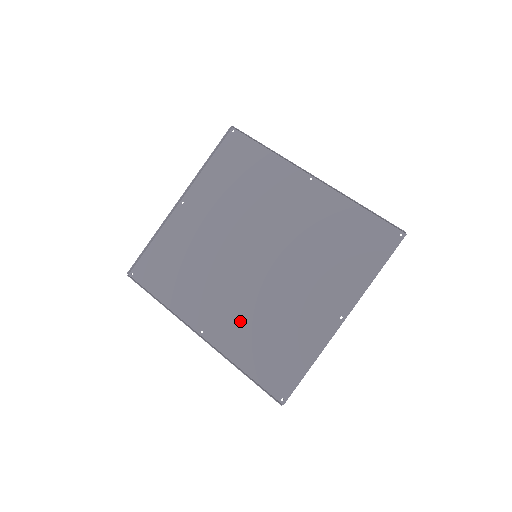
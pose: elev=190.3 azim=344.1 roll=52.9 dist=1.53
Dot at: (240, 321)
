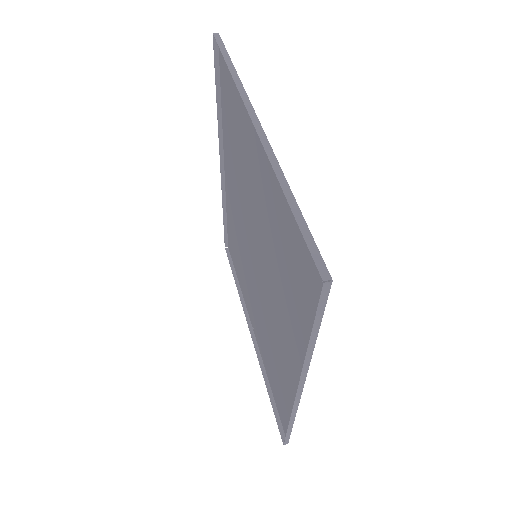
Dot at: (235, 218)
